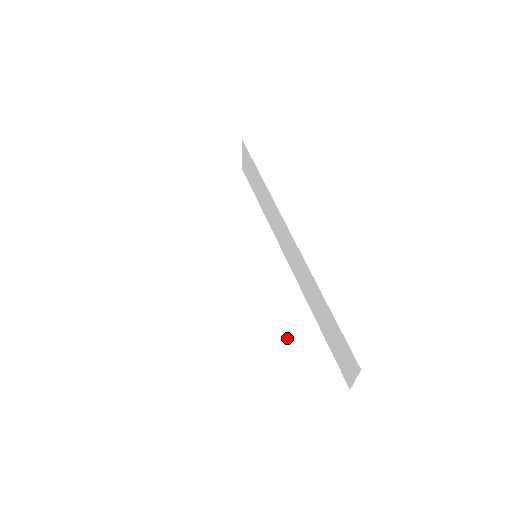
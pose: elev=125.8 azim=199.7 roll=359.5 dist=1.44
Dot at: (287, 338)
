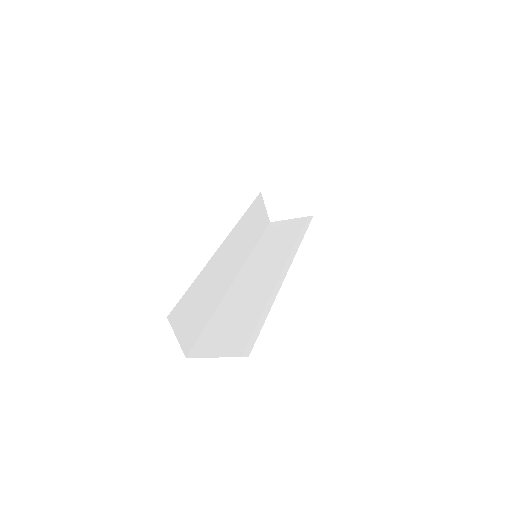
Dot at: (240, 315)
